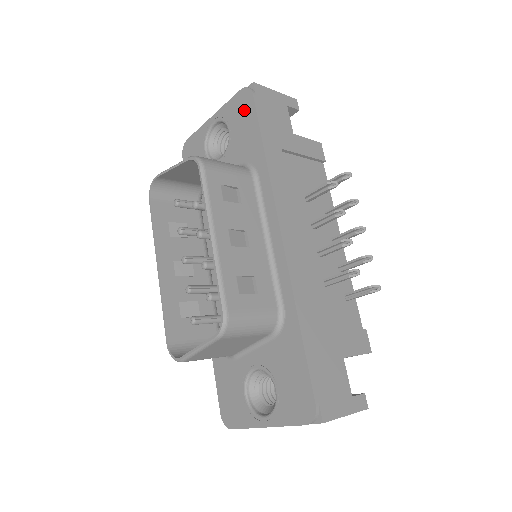
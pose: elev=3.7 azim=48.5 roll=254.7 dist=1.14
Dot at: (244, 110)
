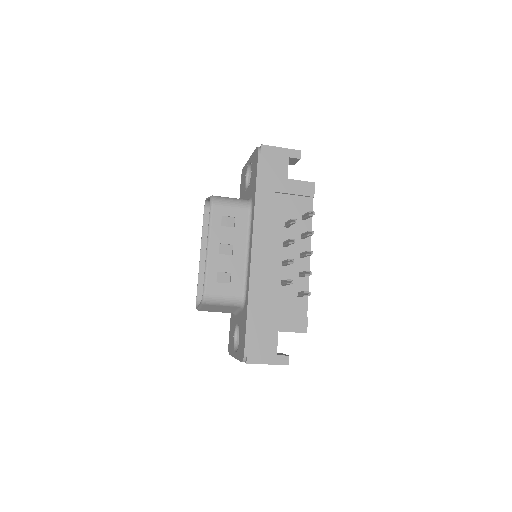
Dot at: (255, 162)
